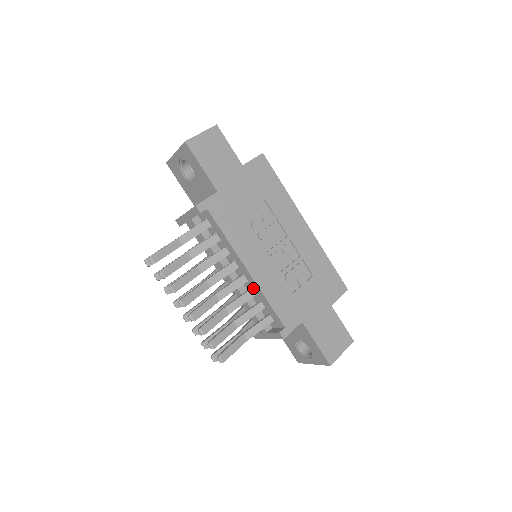
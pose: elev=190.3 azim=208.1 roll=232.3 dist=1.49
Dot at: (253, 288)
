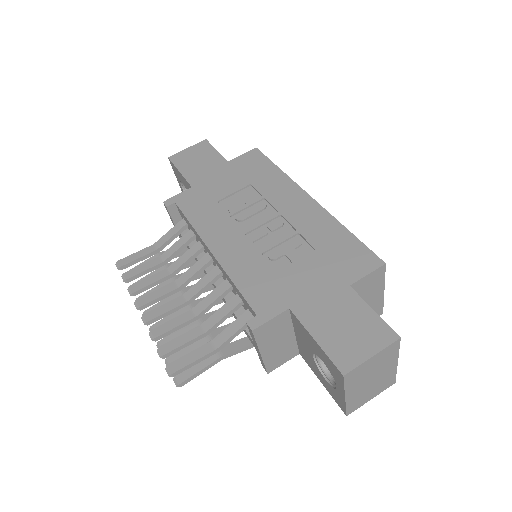
Dot at: (226, 278)
